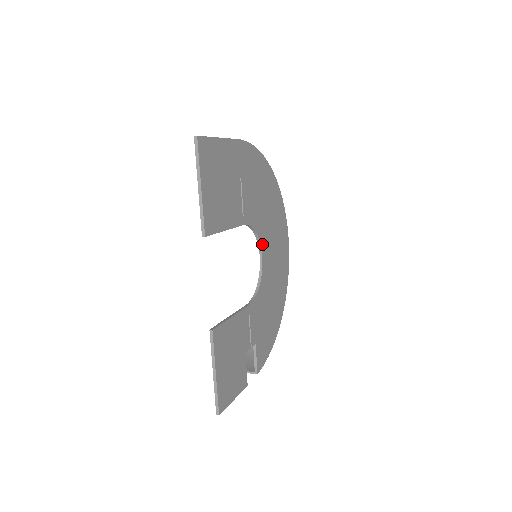
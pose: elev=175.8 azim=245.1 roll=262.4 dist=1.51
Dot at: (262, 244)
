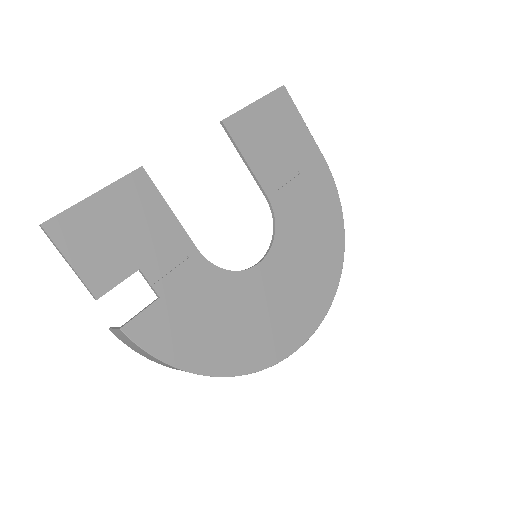
Dot at: (273, 254)
